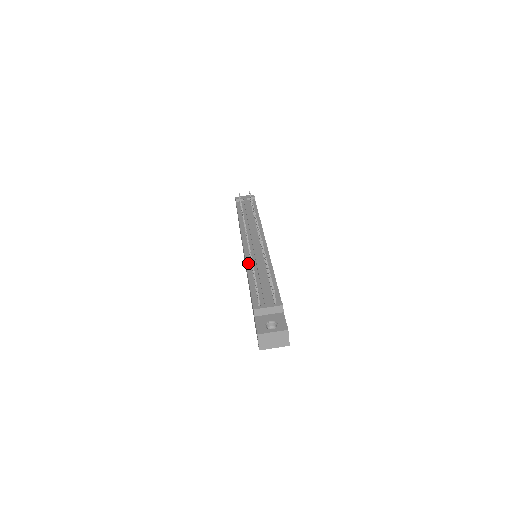
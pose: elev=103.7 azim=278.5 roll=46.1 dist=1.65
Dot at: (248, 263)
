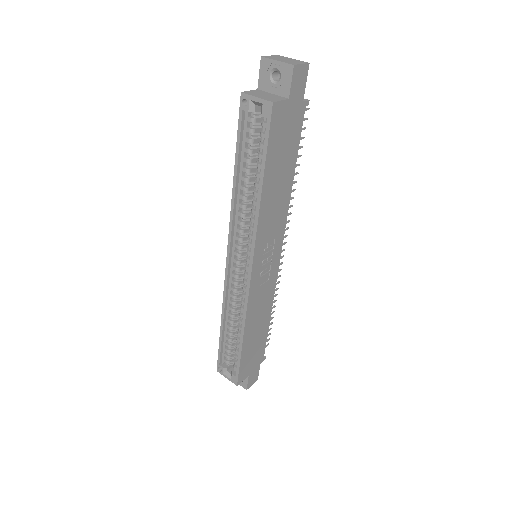
Dot at: occluded
